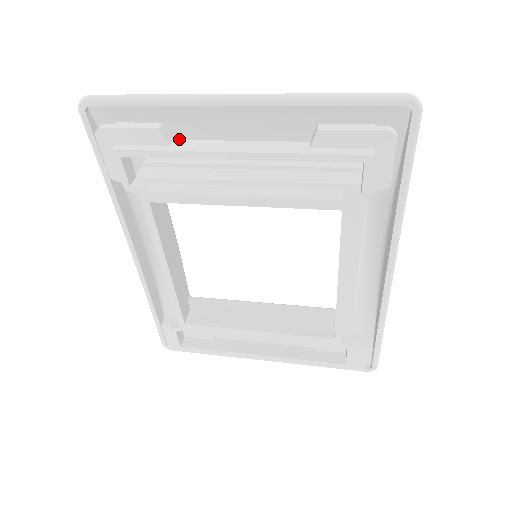
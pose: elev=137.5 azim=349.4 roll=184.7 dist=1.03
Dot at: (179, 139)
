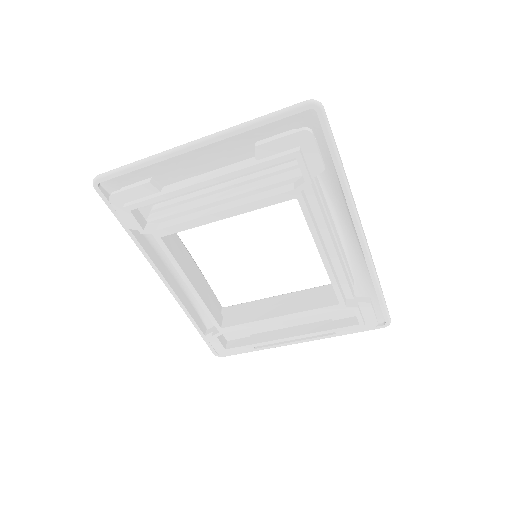
Dot at: occluded
